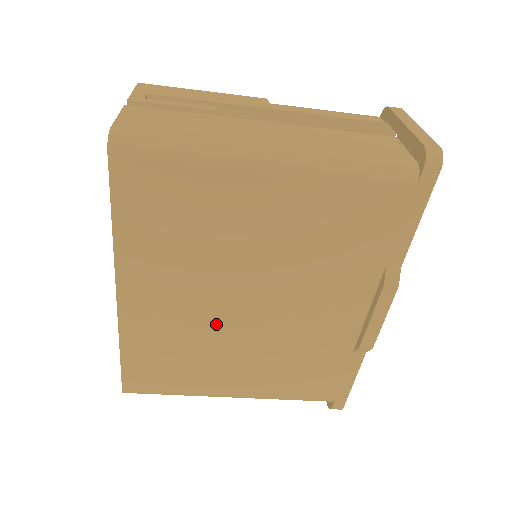
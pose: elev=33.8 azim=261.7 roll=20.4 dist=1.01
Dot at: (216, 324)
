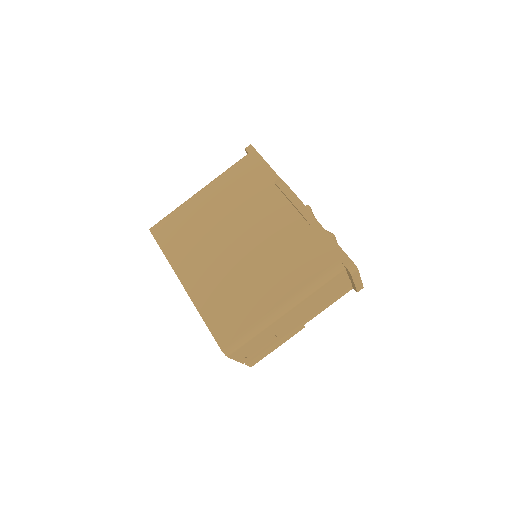
Dot at: (233, 266)
